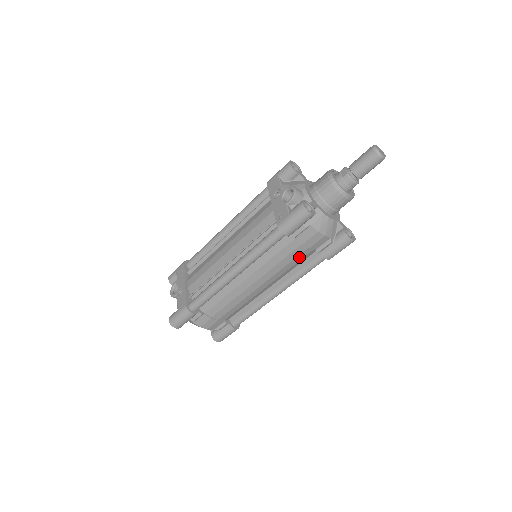
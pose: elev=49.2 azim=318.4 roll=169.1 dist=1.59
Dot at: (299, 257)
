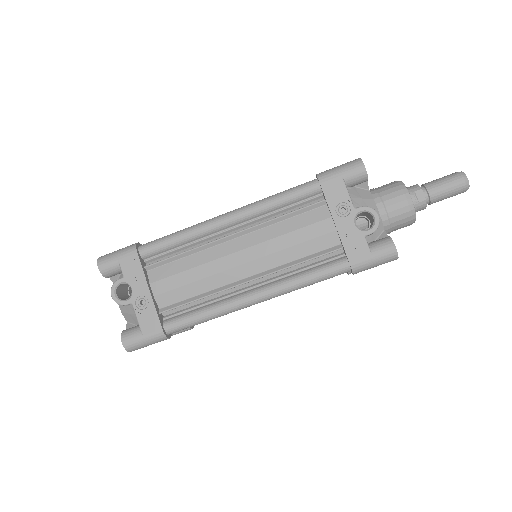
Dot at: occluded
